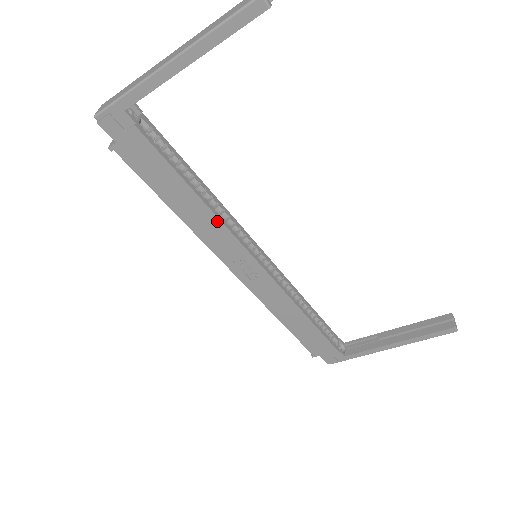
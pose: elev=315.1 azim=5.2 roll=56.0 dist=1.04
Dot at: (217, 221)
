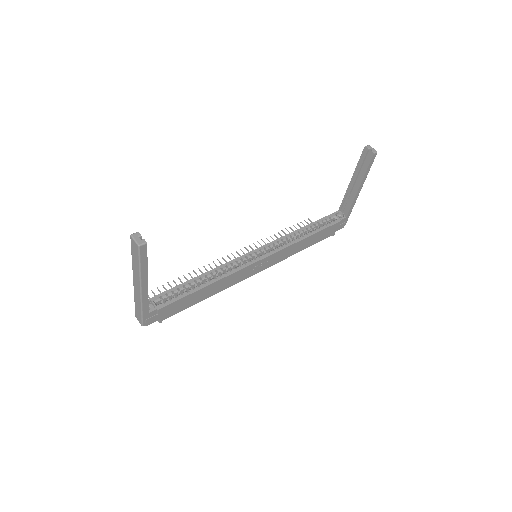
Dot at: (226, 278)
